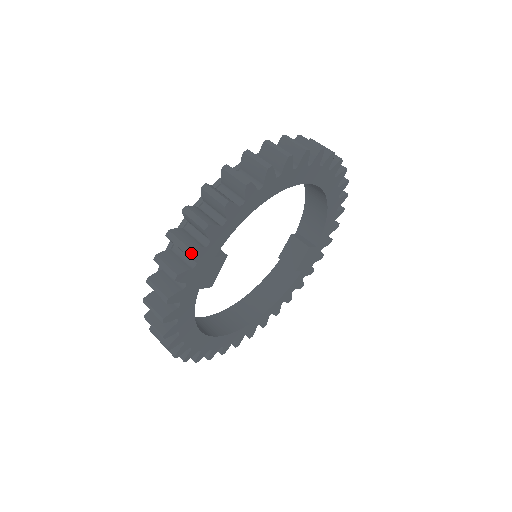
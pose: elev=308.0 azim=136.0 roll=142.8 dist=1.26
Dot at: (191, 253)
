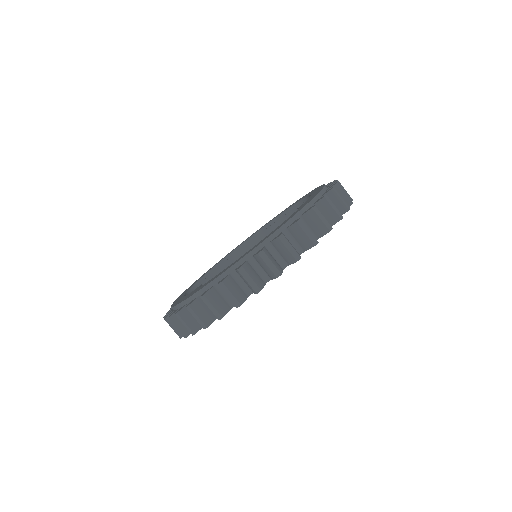
Dot at: occluded
